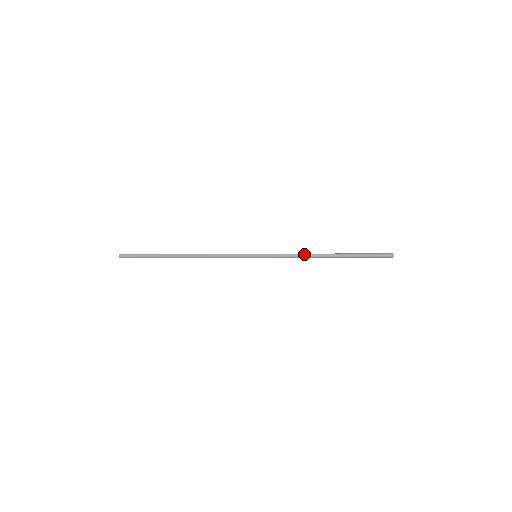
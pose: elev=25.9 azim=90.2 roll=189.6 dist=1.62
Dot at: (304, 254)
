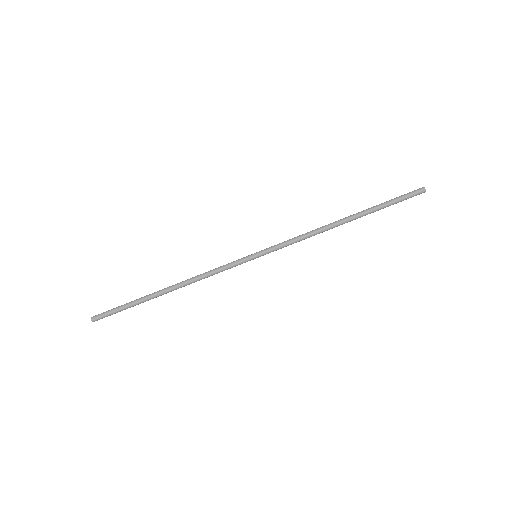
Dot at: (314, 230)
